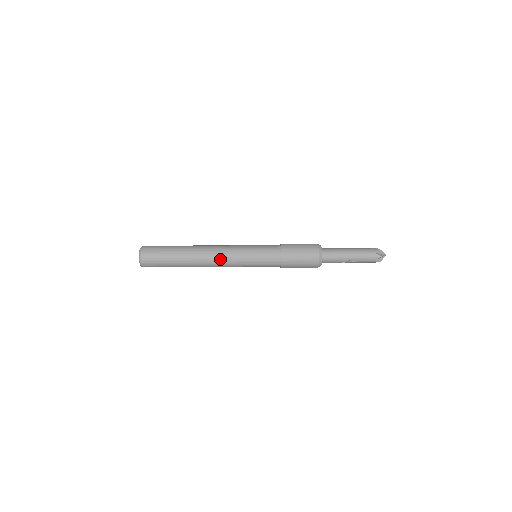
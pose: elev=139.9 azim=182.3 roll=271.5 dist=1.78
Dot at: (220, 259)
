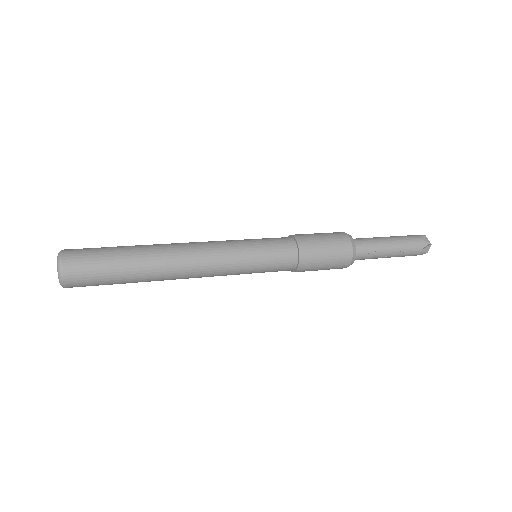
Dot at: (203, 259)
